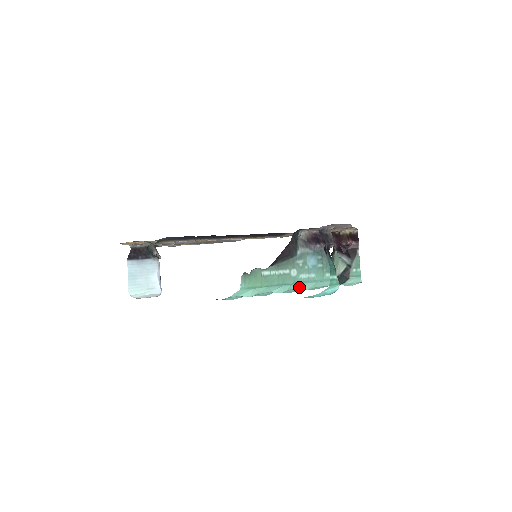
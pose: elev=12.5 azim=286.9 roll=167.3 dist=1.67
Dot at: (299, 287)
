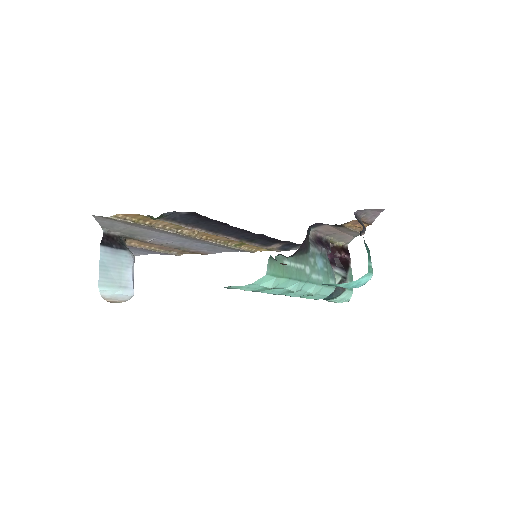
Dot at: (308, 289)
